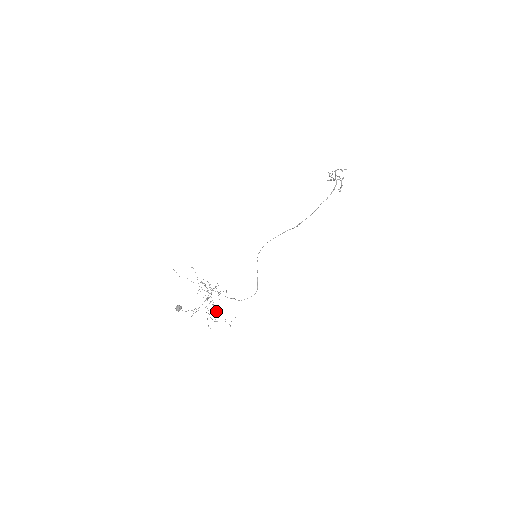
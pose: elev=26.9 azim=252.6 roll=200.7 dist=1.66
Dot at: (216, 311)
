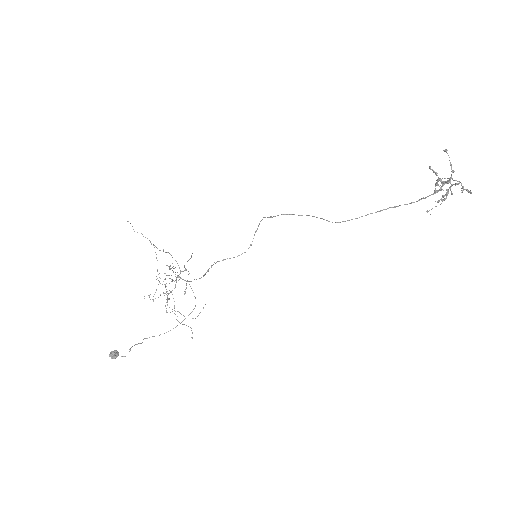
Dot at: (176, 319)
